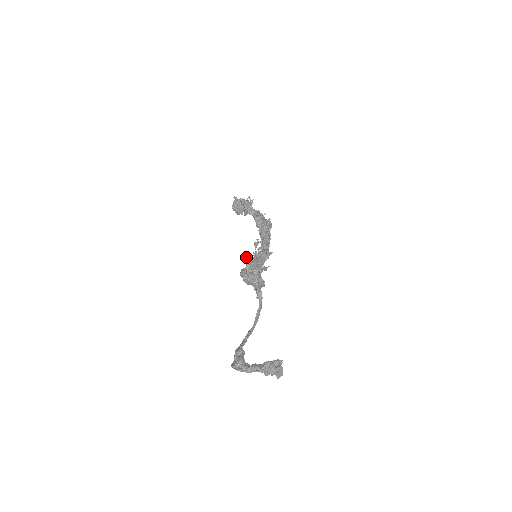
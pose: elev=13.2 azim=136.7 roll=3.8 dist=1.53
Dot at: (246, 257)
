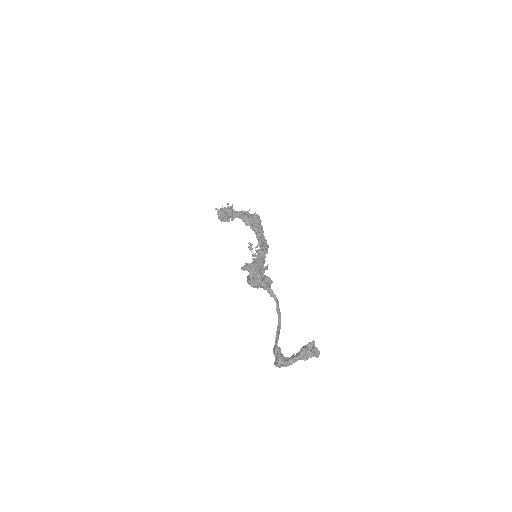
Dot at: (245, 266)
